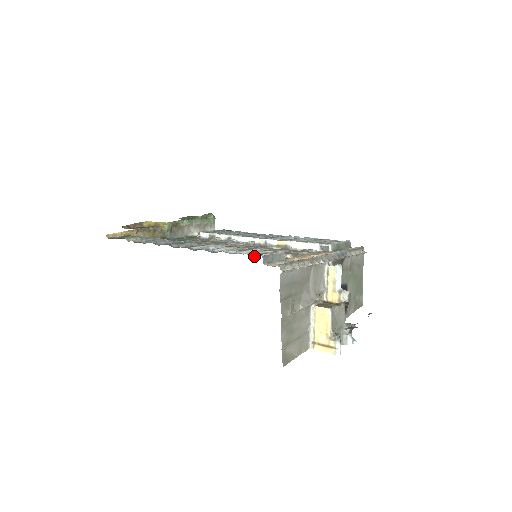
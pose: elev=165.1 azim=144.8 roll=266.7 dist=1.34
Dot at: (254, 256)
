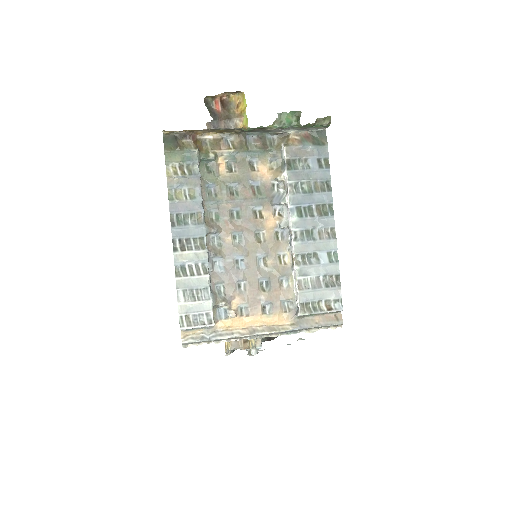
Dot at: (218, 288)
